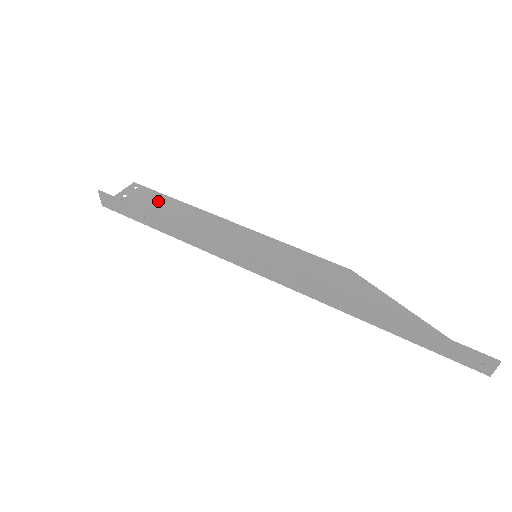
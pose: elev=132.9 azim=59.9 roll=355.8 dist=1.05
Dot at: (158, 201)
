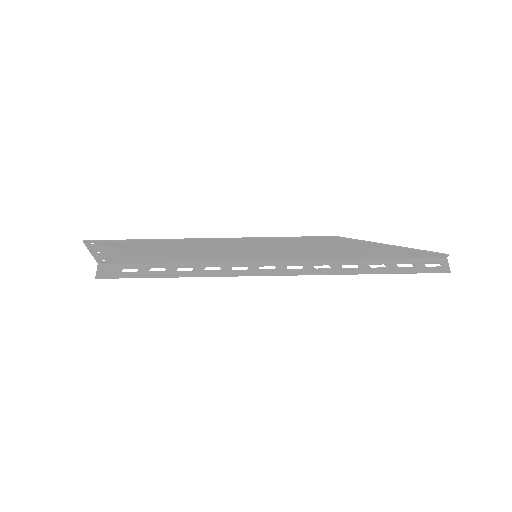
Dot at: (130, 247)
